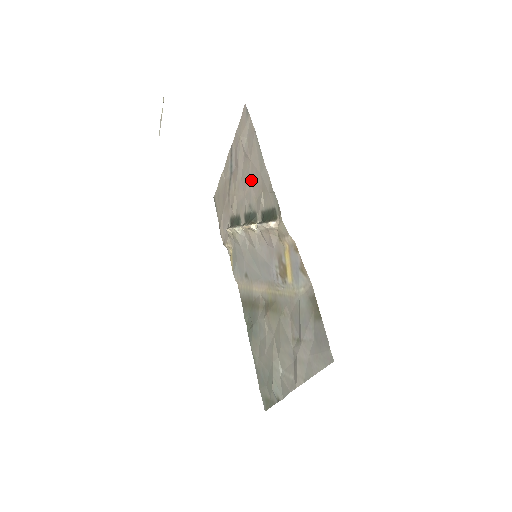
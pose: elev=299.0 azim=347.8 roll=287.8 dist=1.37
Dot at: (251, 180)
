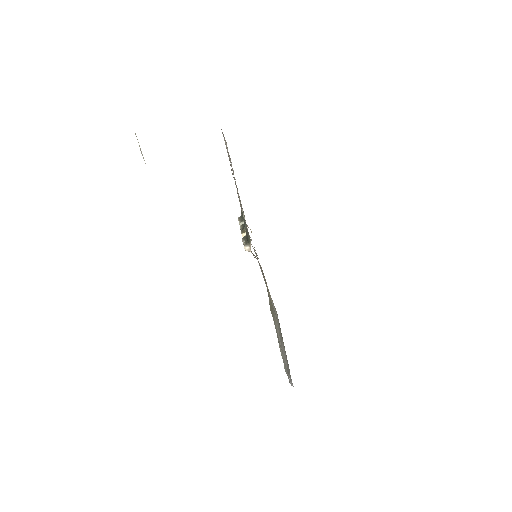
Dot at: occluded
